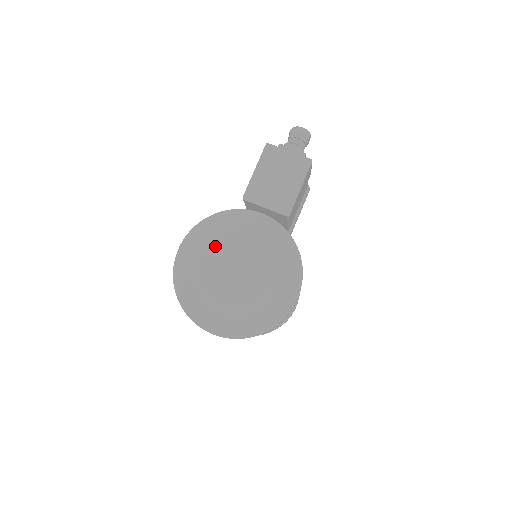
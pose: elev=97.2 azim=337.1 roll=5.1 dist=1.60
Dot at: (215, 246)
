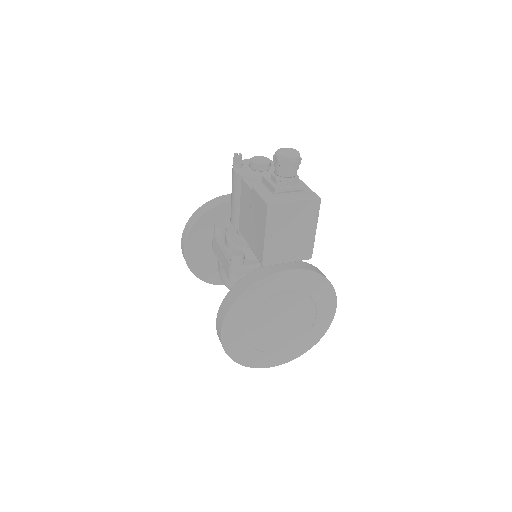
Dot at: (256, 318)
